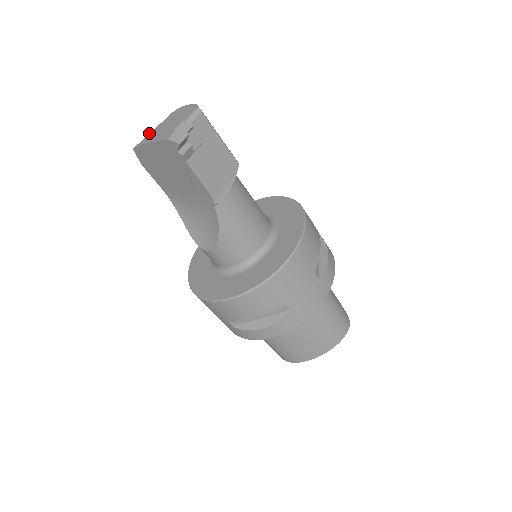
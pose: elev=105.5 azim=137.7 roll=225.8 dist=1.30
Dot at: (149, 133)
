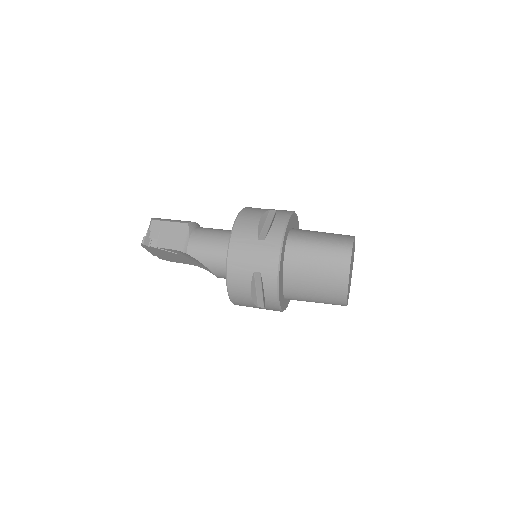
Dot at: occluded
